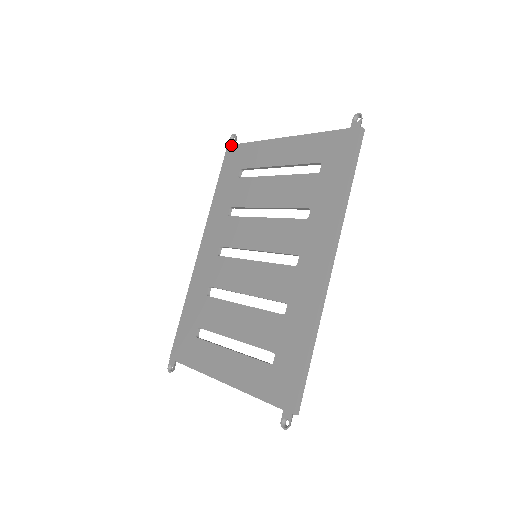
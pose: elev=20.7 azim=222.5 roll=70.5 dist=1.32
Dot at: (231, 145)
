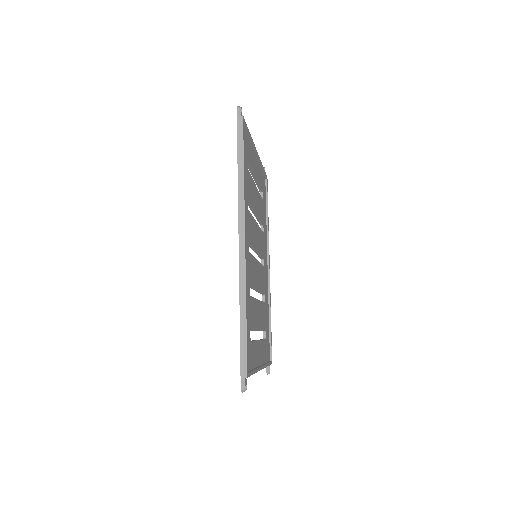
Dot at: occluded
